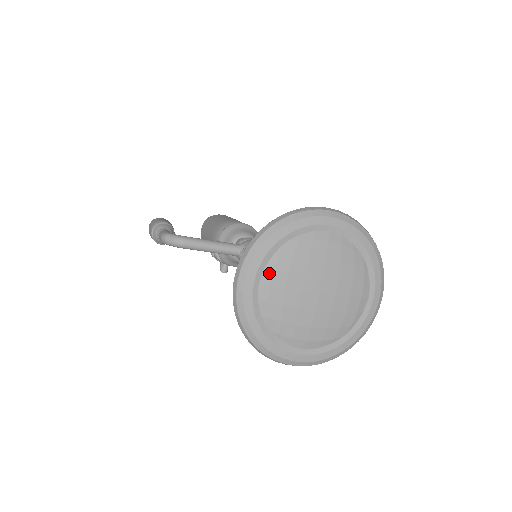
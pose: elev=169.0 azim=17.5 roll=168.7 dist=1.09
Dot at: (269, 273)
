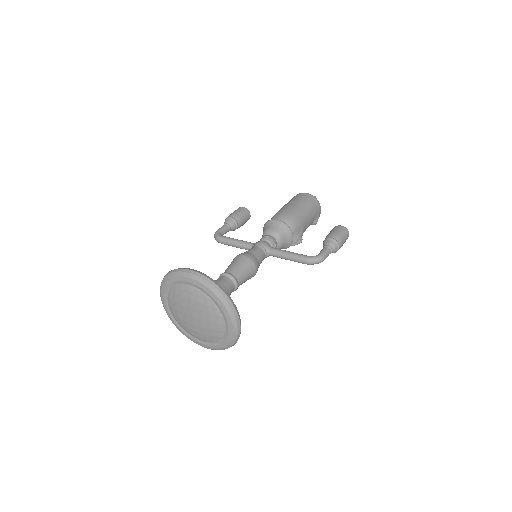
Dot at: (169, 300)
